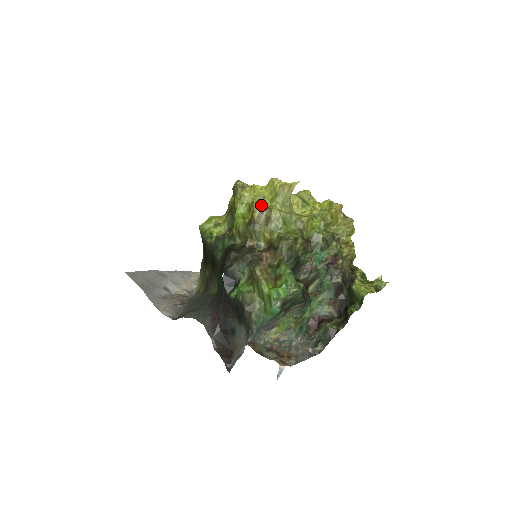
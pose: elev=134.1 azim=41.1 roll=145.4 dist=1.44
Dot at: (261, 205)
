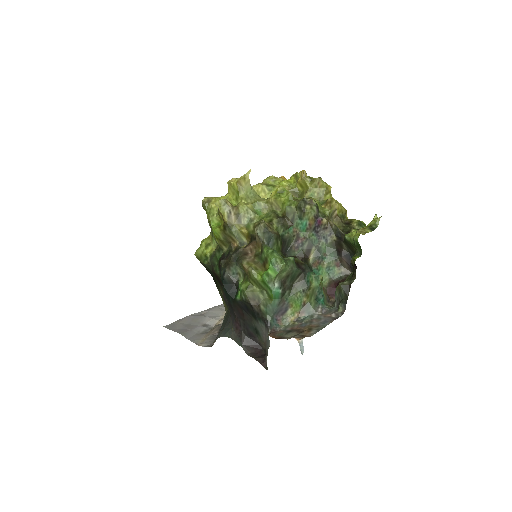
Dot at: (226, 207)
